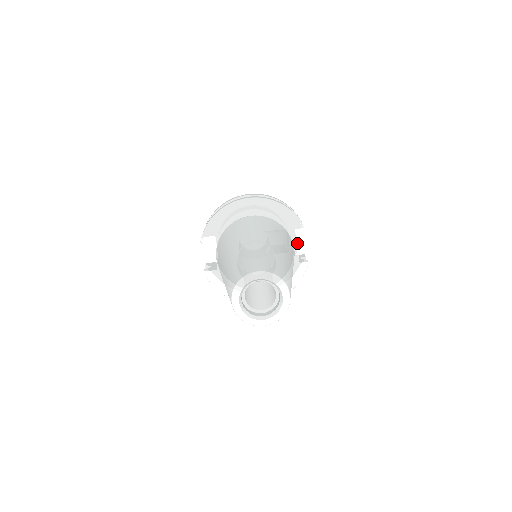
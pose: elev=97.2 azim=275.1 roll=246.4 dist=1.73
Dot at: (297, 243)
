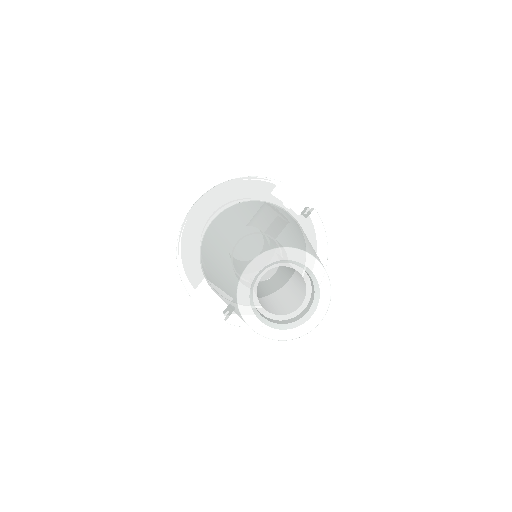
Dot at: (283, 202)
